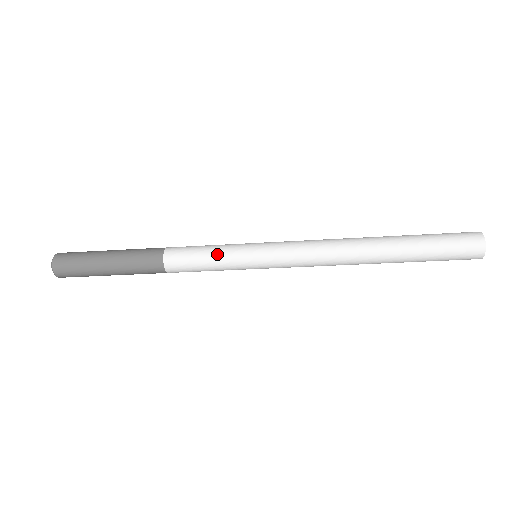
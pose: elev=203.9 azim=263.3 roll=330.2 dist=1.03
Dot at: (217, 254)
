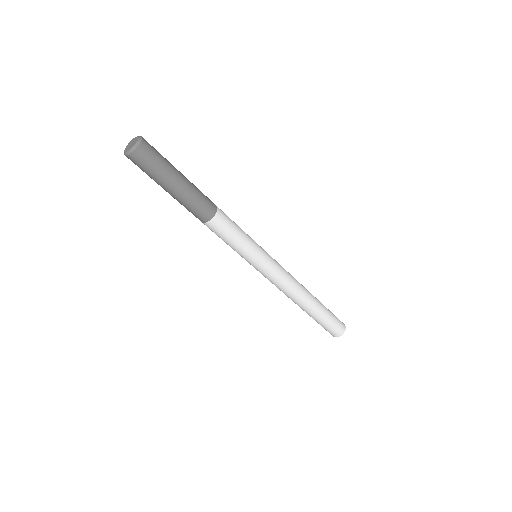
Dot at: (246, 235)
